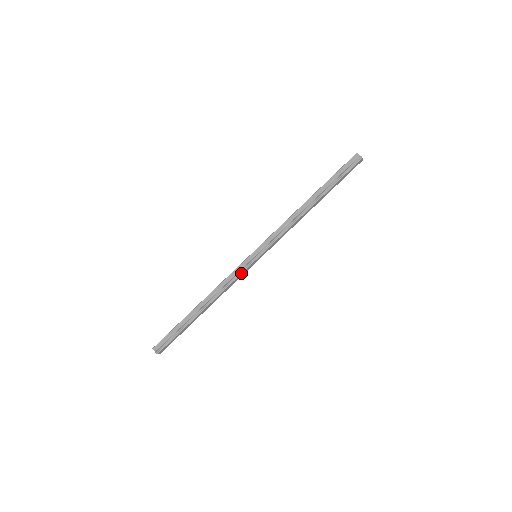
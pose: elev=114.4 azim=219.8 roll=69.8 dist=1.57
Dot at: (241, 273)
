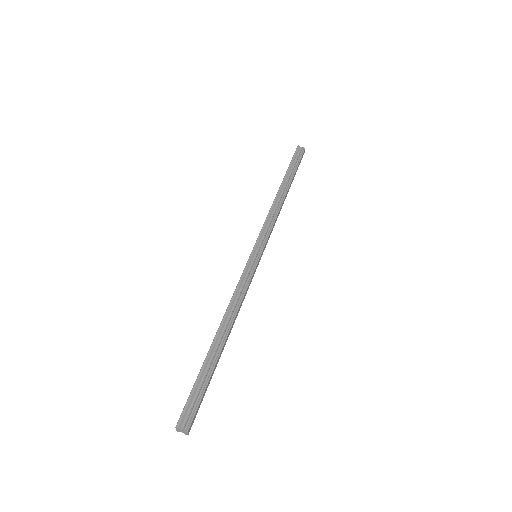
Dot at: (251, 276)
